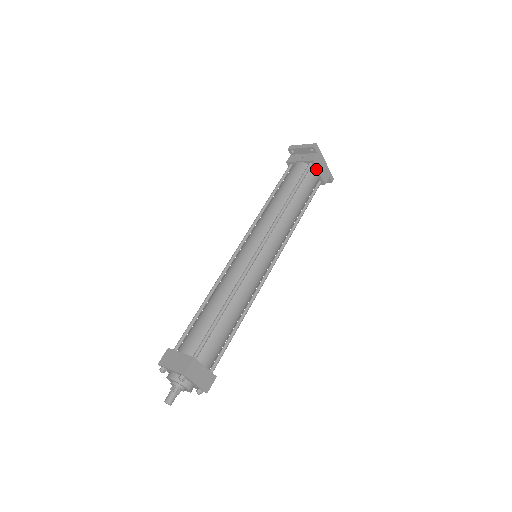
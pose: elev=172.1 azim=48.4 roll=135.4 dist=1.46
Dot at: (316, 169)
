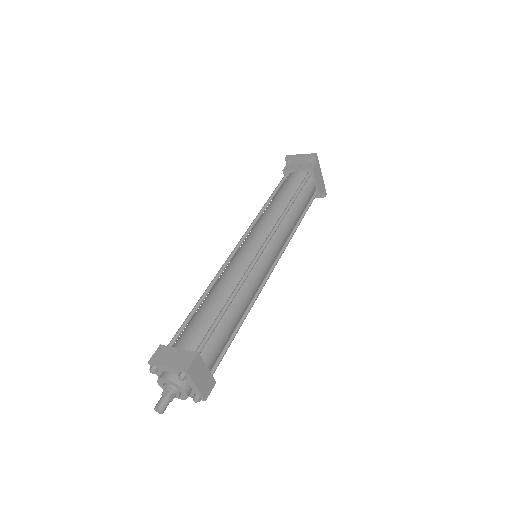
Dot at: (314, 179)
